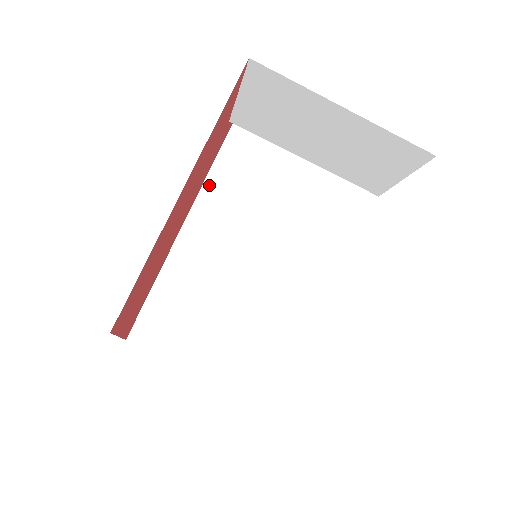
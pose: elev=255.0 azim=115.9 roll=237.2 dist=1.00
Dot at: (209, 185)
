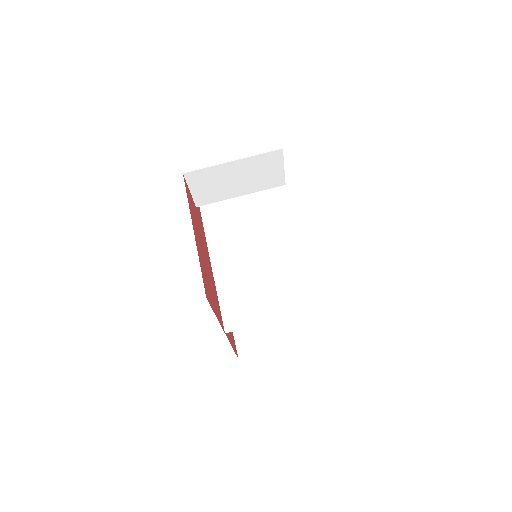
Dot at: (210, 243)
